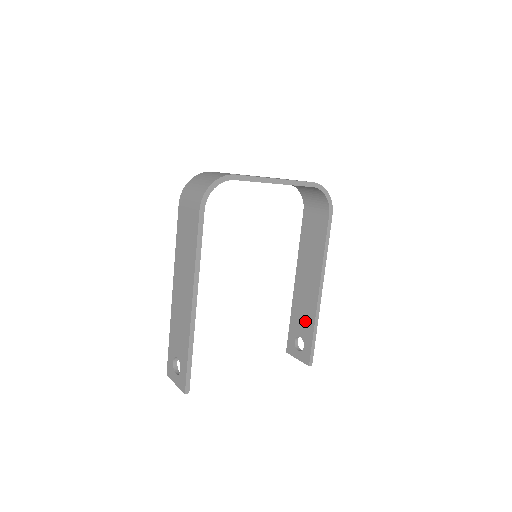
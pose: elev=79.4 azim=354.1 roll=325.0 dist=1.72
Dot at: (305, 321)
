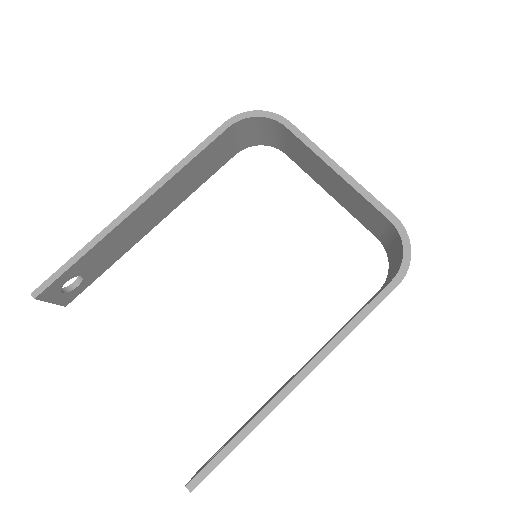
Dot at: (248, 421)
